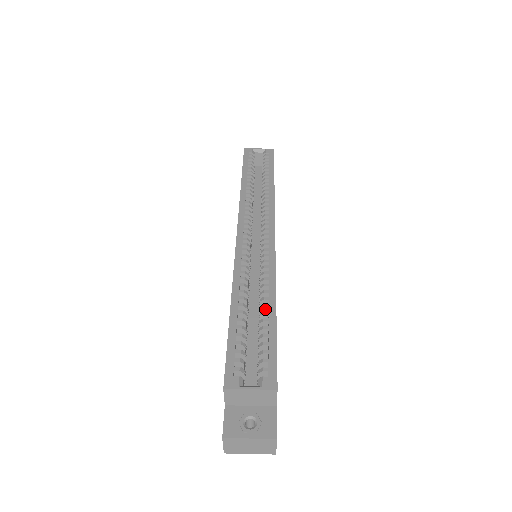
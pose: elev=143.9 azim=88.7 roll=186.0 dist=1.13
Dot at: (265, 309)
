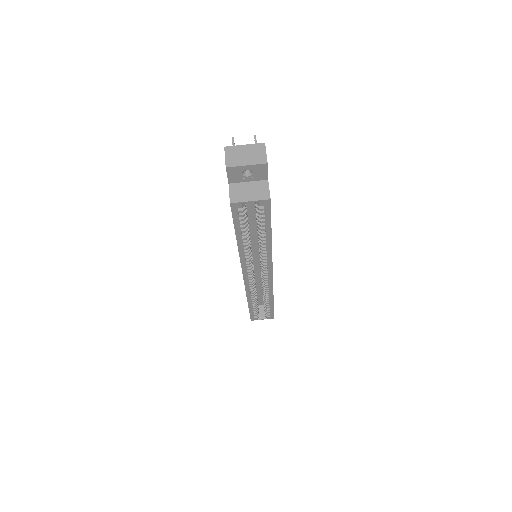
Dot at: (267, 300)
